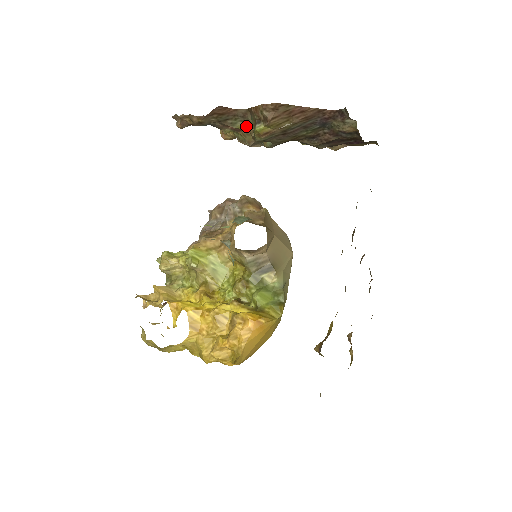
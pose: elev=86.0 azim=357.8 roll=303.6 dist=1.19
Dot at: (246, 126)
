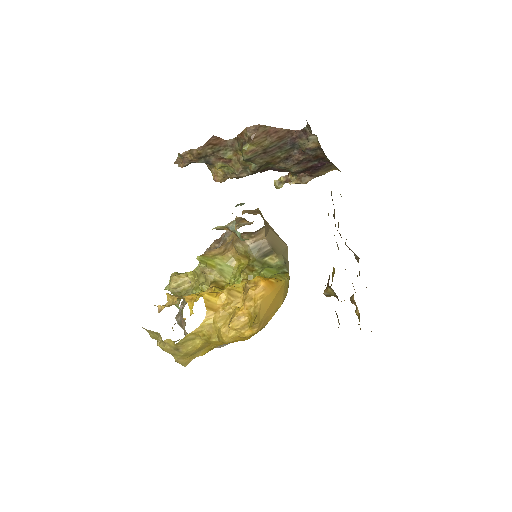
Dot at: (234, 156)
